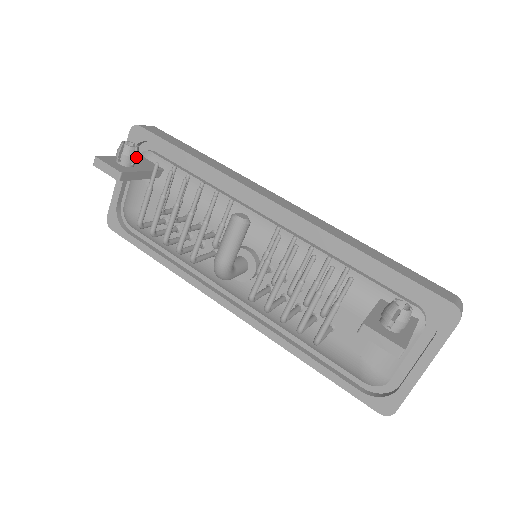
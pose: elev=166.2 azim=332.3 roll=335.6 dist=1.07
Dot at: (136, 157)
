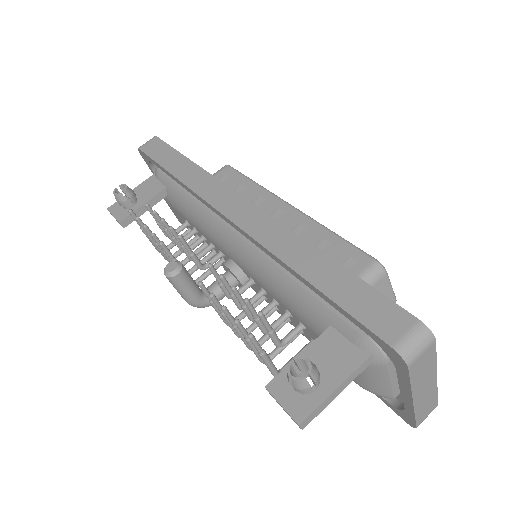
Dot at: (129, 198)
